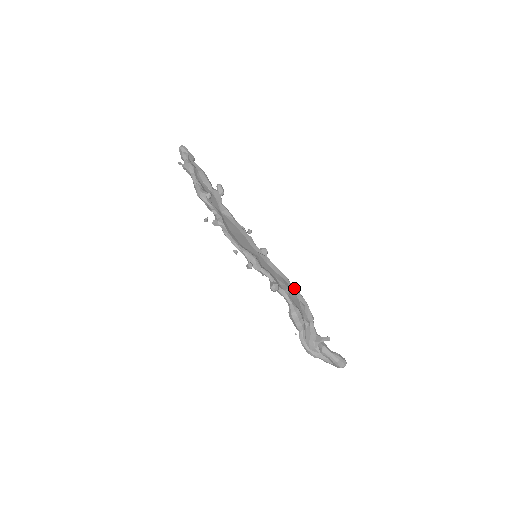
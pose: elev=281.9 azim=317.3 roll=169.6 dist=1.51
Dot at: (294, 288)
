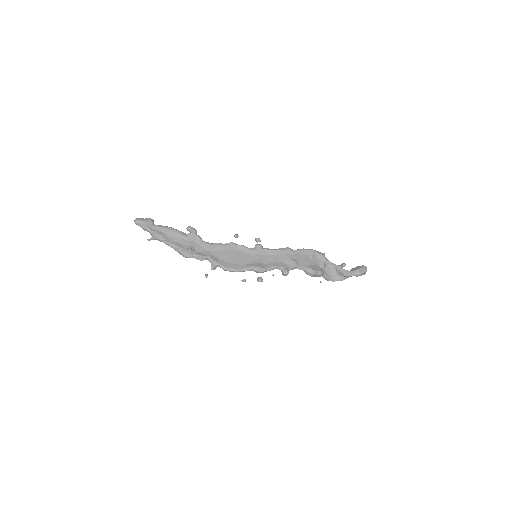
Dot at: (298, 251)
